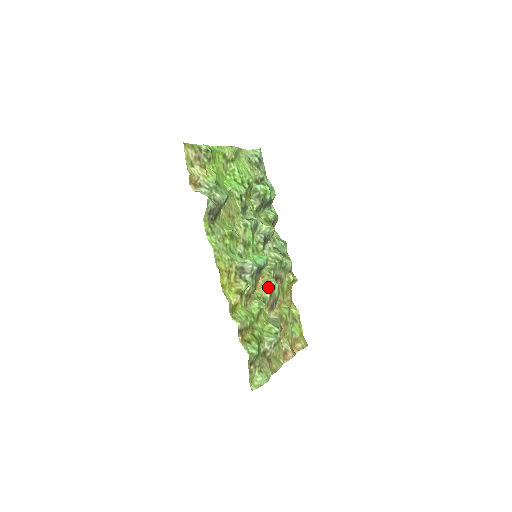
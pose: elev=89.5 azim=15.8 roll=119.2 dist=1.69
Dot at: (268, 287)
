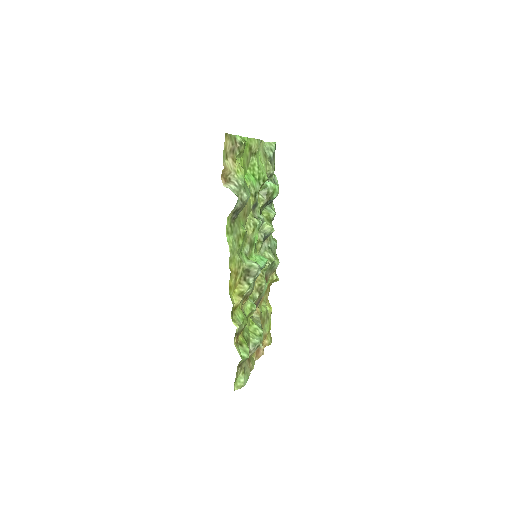
Dot at: (259, 287)
